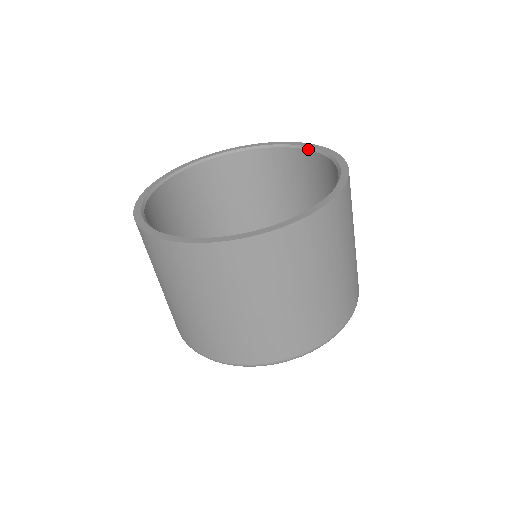
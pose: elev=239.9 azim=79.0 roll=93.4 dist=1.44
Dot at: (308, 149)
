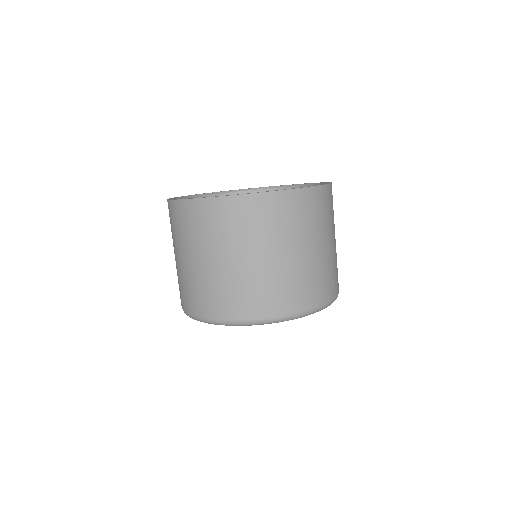
Dot at: (302, 185)
